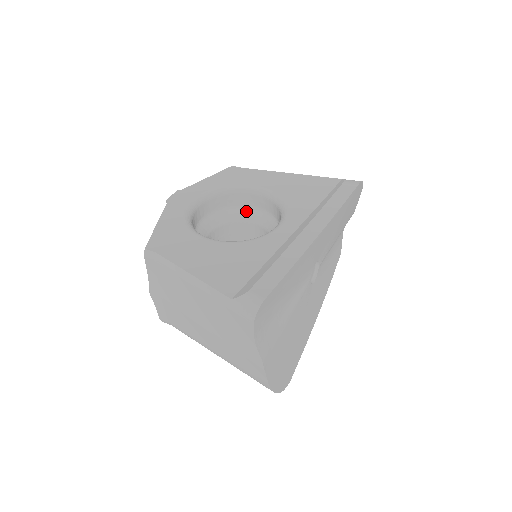
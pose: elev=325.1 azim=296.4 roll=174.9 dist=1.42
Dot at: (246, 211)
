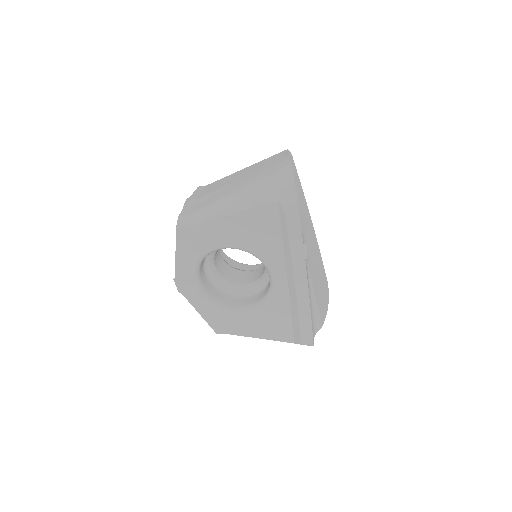
Dot at: occluded
